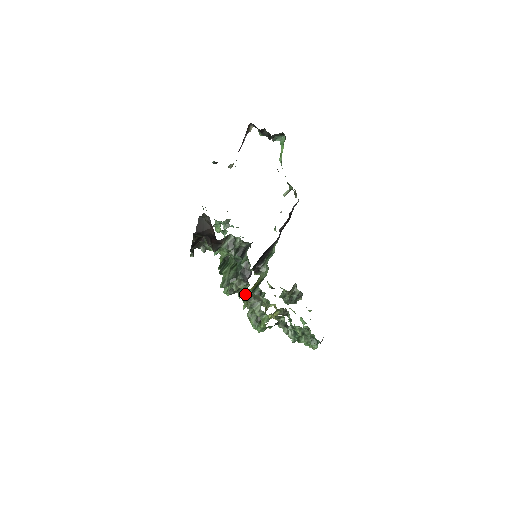
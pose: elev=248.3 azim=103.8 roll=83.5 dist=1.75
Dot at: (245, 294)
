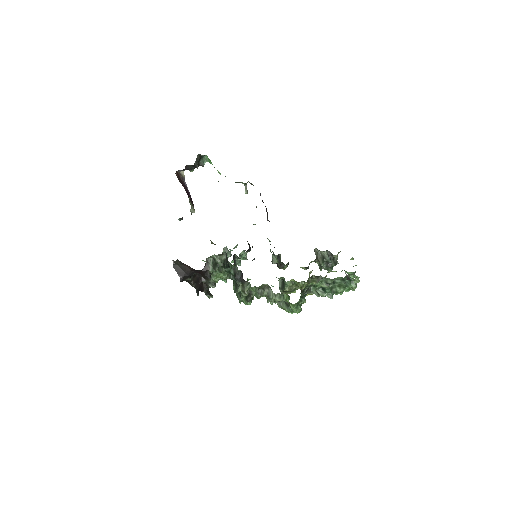
Dot at: (255, 292)
